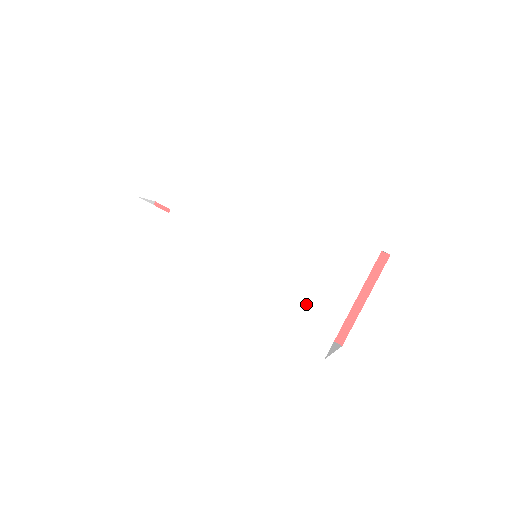
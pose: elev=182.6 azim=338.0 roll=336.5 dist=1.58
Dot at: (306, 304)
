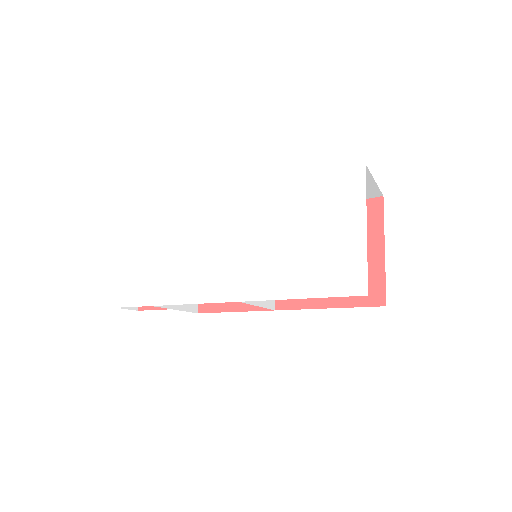
Dot at: (321, 254)
